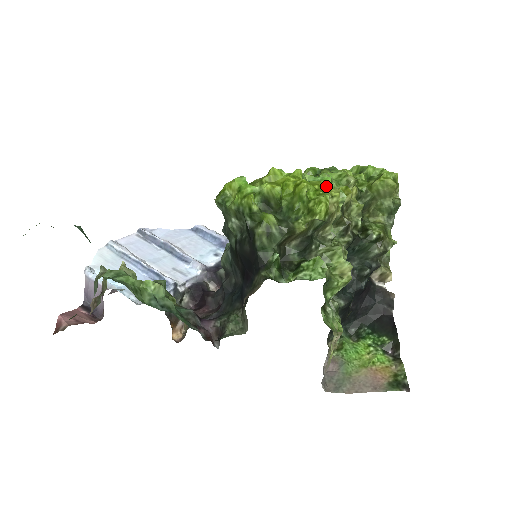
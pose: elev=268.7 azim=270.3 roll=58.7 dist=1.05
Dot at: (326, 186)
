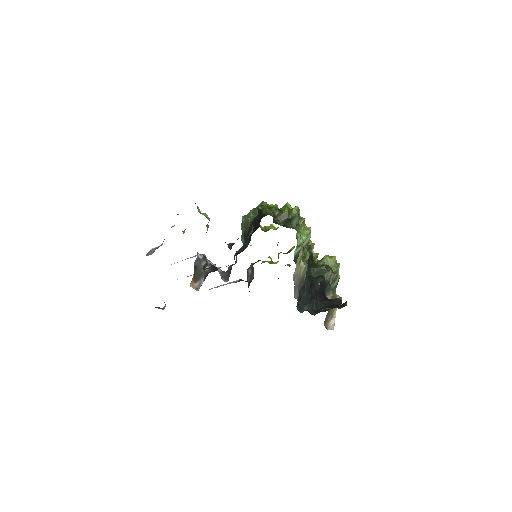
Dot at: occluded
